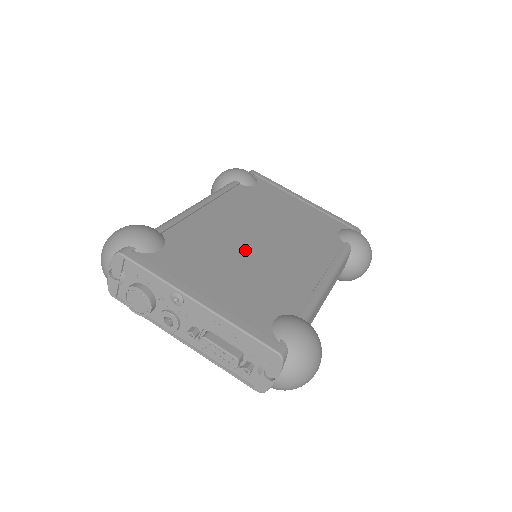
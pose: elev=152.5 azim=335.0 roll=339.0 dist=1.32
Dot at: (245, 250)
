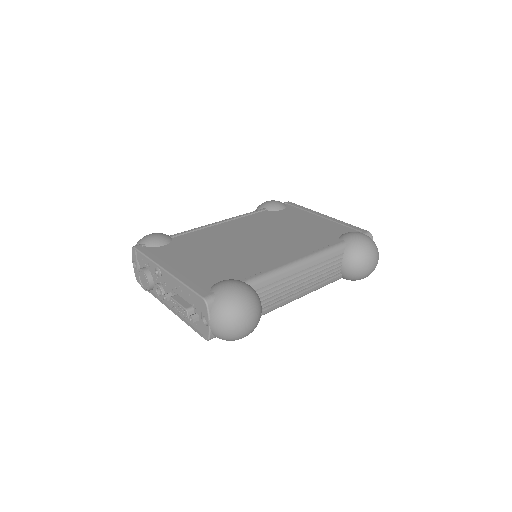
Dot at: (232, 246)
